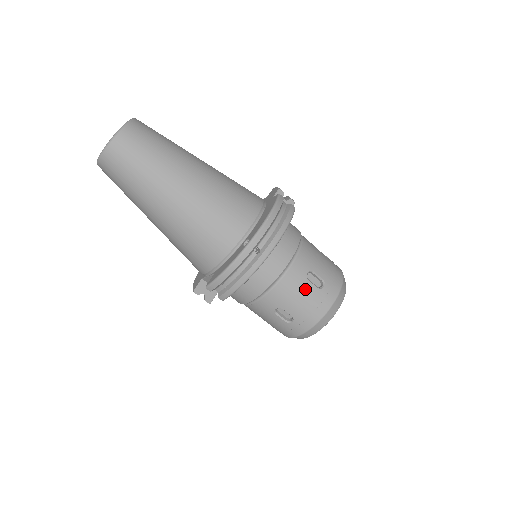
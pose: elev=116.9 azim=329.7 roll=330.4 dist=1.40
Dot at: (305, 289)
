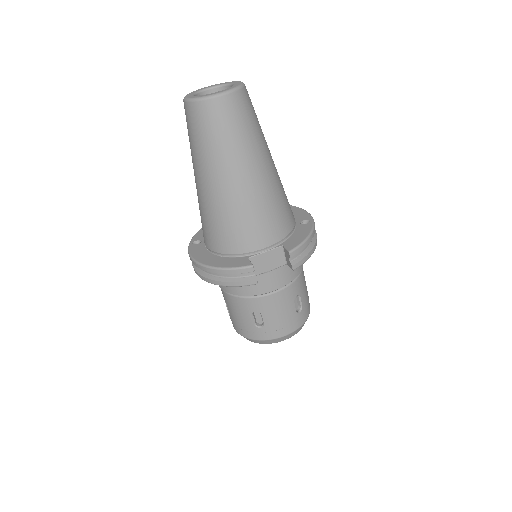
Dot at: occluded
